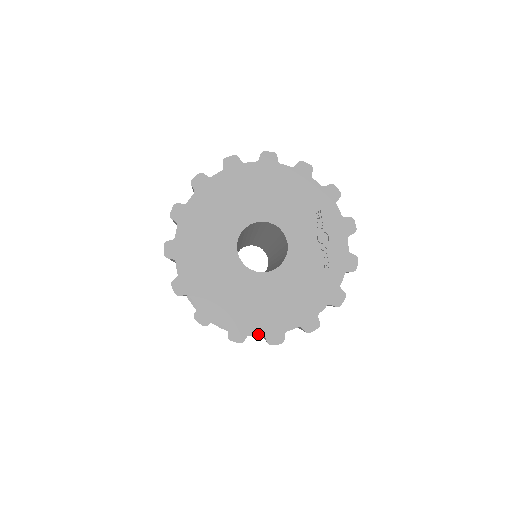
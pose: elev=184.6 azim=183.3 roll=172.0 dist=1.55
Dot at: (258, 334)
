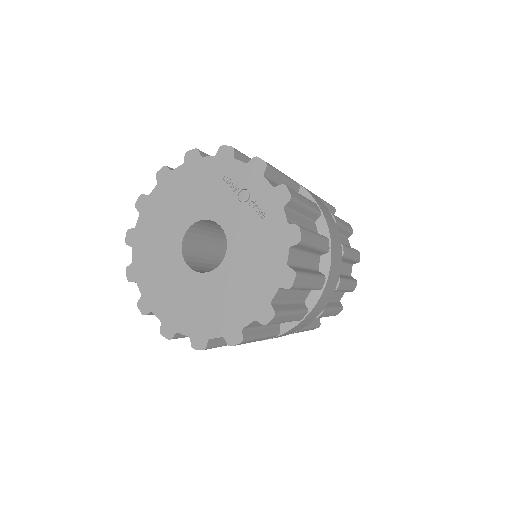
Dot at: (249, 323)
